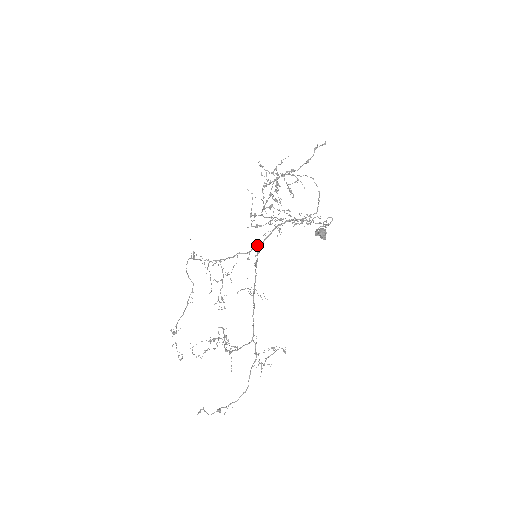
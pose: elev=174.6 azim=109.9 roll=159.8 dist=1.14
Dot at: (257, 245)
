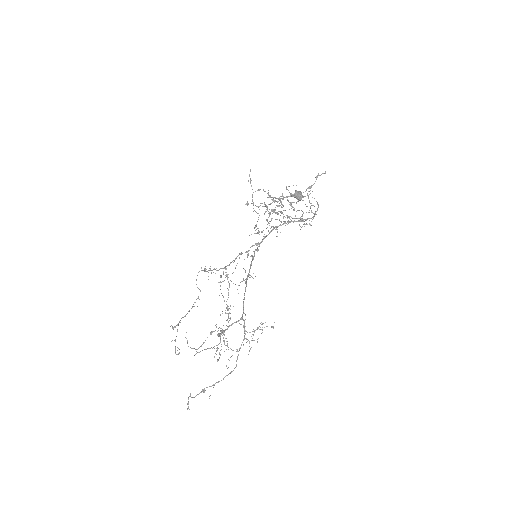
Dot at: (256, 243)
